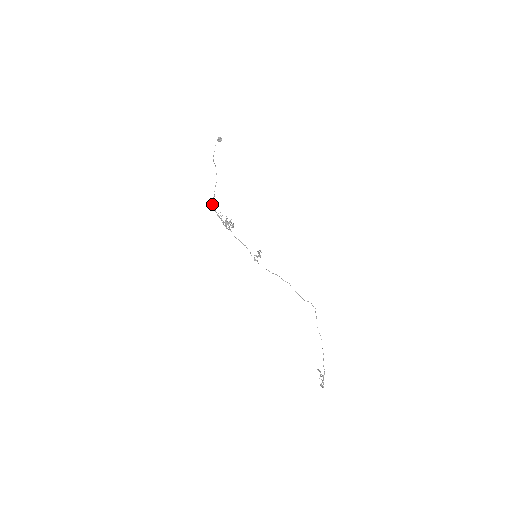
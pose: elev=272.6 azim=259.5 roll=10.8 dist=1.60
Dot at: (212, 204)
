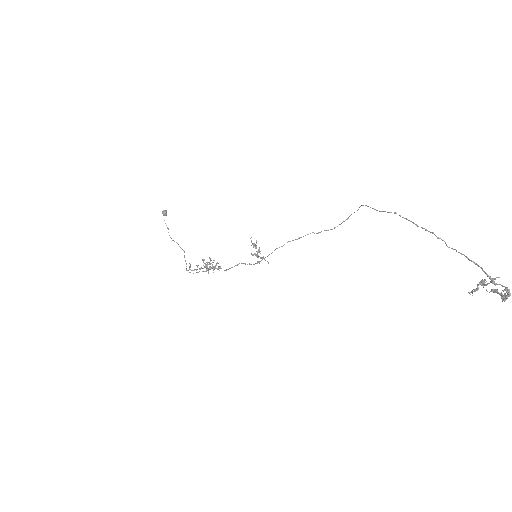
Dot at: occluded
